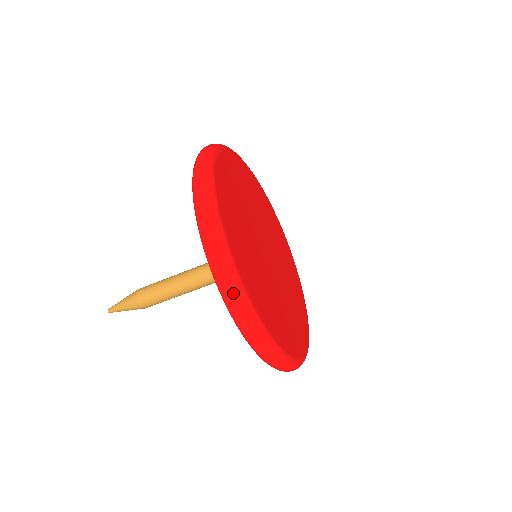
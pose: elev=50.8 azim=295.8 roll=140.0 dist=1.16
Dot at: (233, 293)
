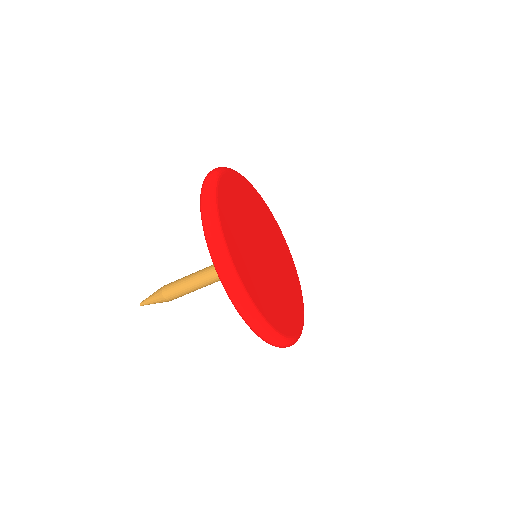
Dot at: (218, 251)
